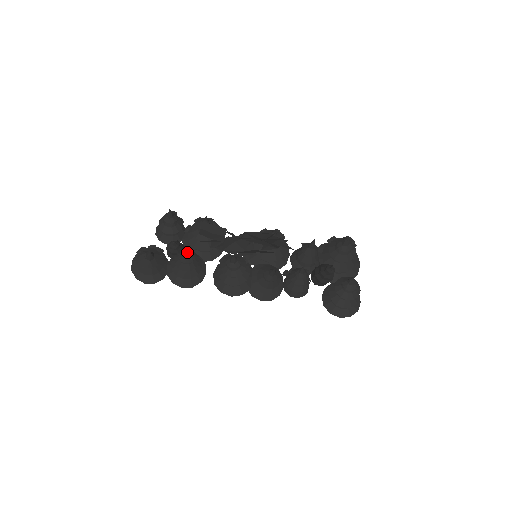
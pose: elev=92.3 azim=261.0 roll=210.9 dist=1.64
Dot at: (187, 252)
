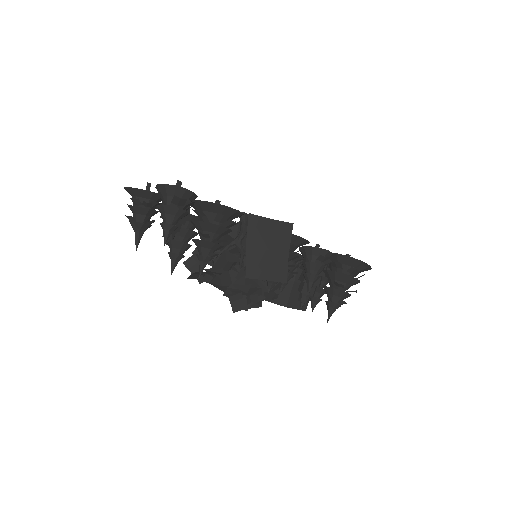
Dot at: (173, 267)
